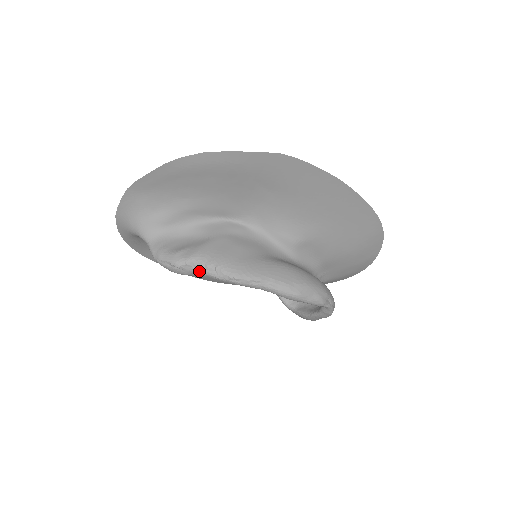
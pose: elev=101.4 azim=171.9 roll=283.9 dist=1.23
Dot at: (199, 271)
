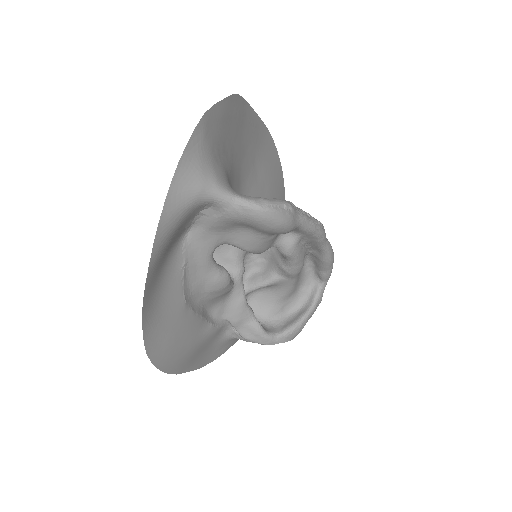
Dot at: (302, 216)
